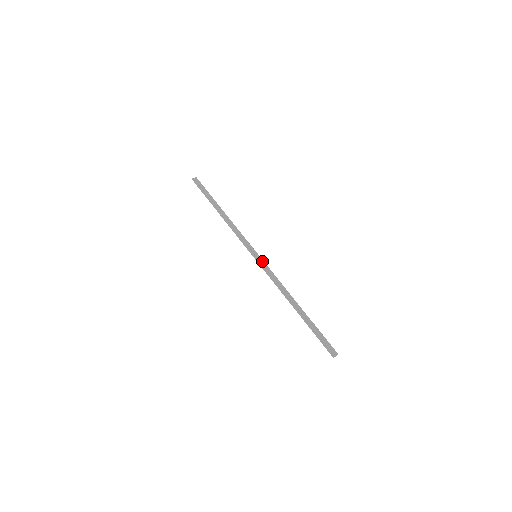
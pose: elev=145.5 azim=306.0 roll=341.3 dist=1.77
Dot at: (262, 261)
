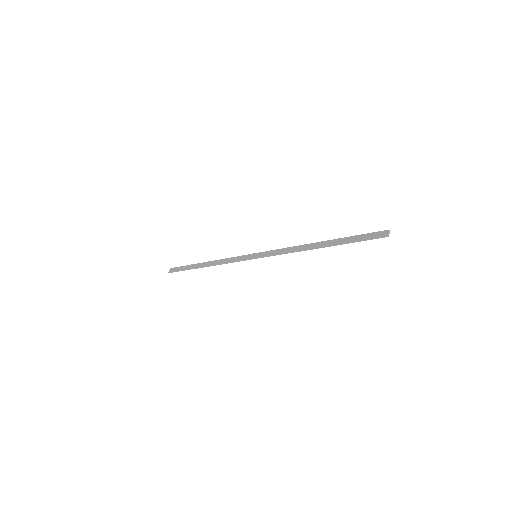
Dot at: (263, 253)
